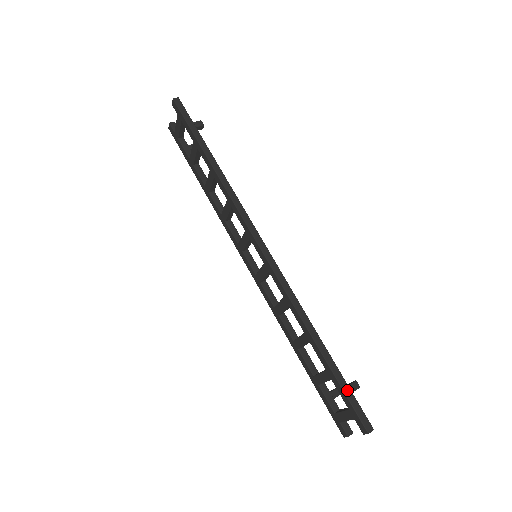
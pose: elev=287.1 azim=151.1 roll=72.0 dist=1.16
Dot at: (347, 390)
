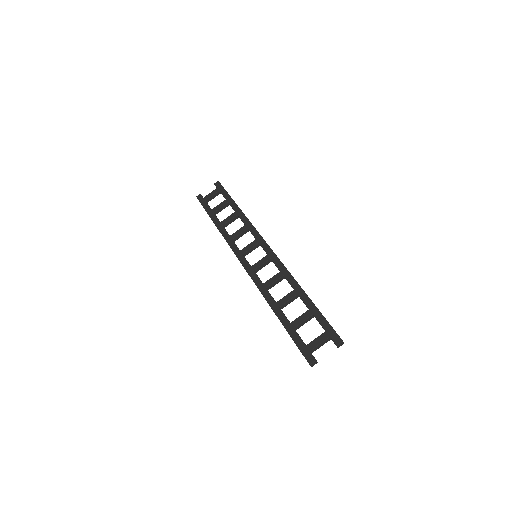
Dot at: occluded
